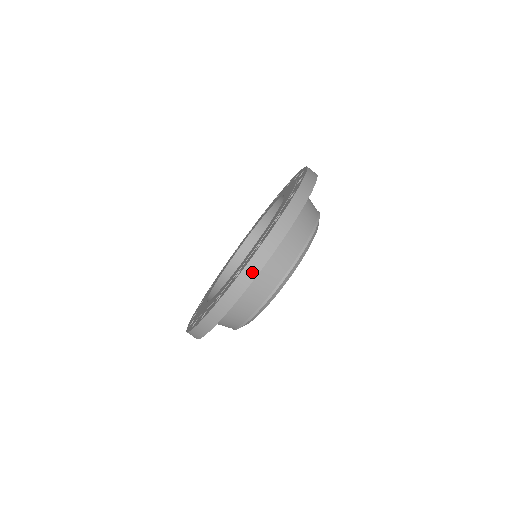
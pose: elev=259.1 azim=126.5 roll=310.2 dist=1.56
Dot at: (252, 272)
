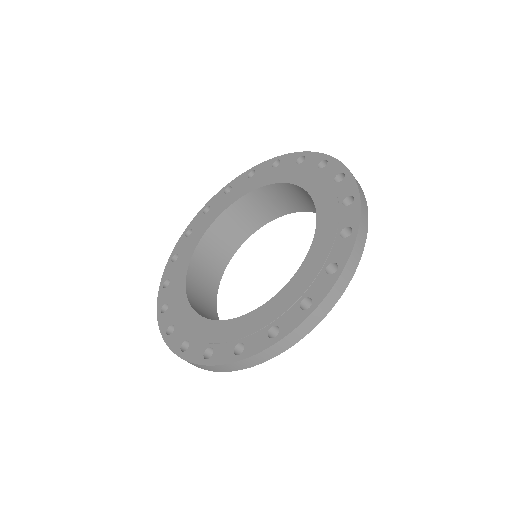
Dot at: (221, 369)
